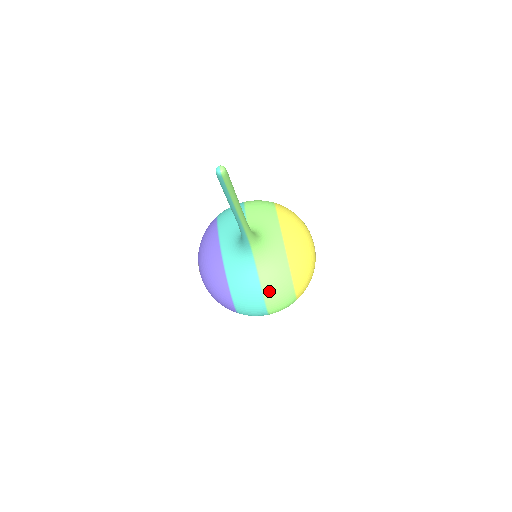
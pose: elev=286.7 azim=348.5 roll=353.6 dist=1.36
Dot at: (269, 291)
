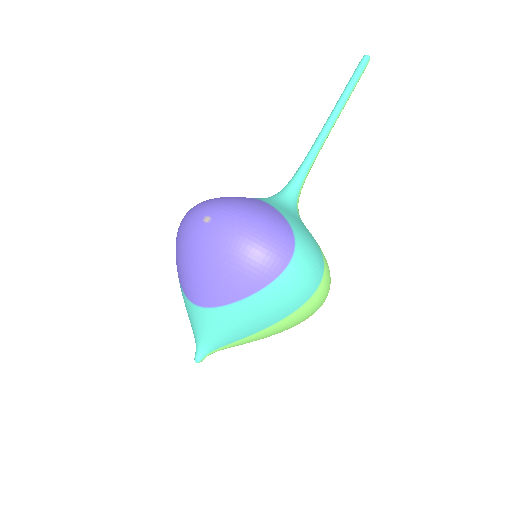
Dot at: (320, 248)
